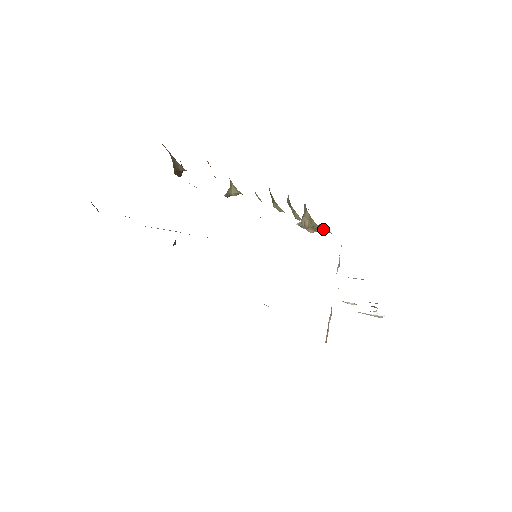
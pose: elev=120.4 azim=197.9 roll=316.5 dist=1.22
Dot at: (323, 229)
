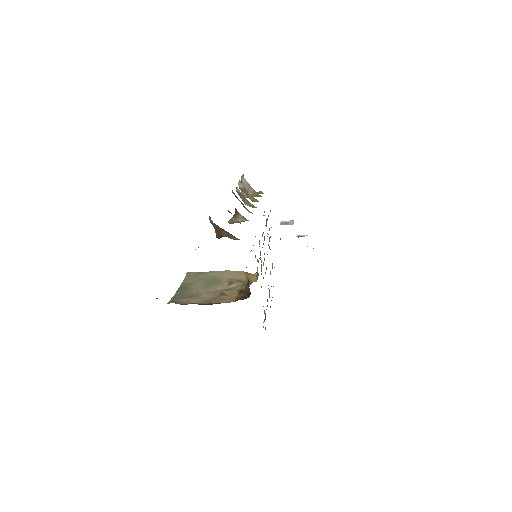
Dot at: (258, 193)
